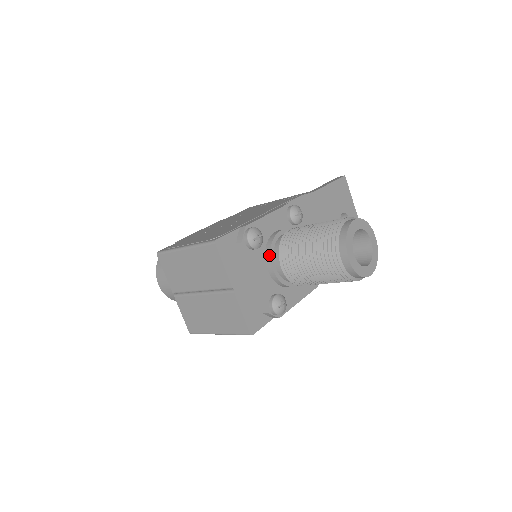
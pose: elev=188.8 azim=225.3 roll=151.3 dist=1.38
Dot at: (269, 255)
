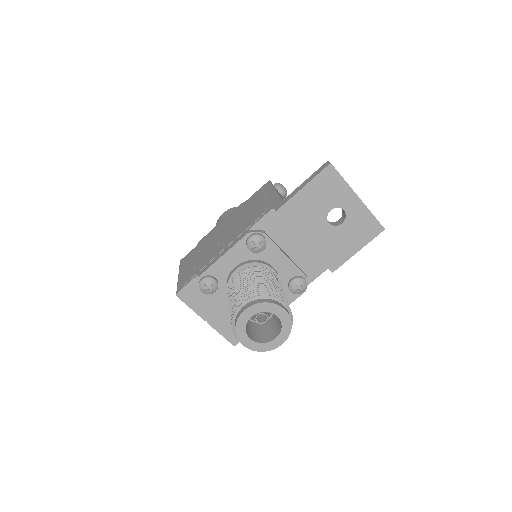
Dot at: occluded
